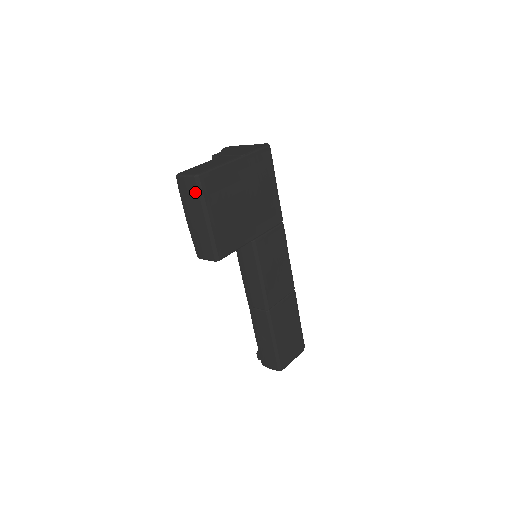
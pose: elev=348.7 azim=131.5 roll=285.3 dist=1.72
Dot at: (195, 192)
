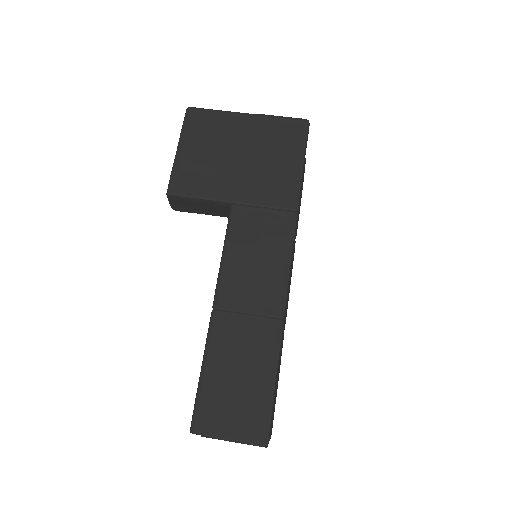
Dot at: occluded
